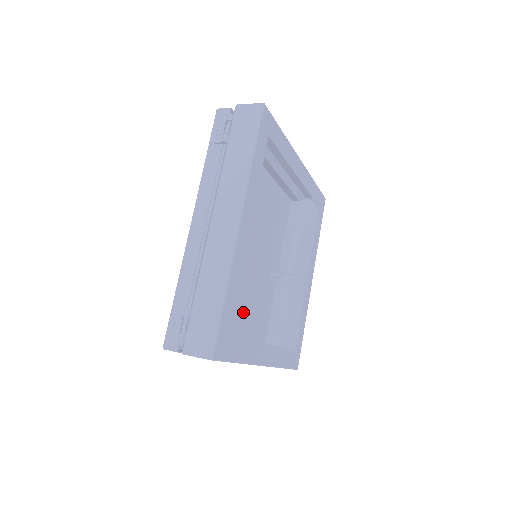
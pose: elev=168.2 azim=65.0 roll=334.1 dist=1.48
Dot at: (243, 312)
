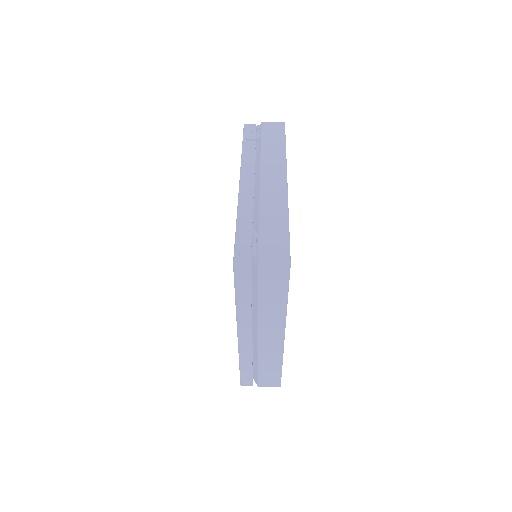
Dot at: occluded
